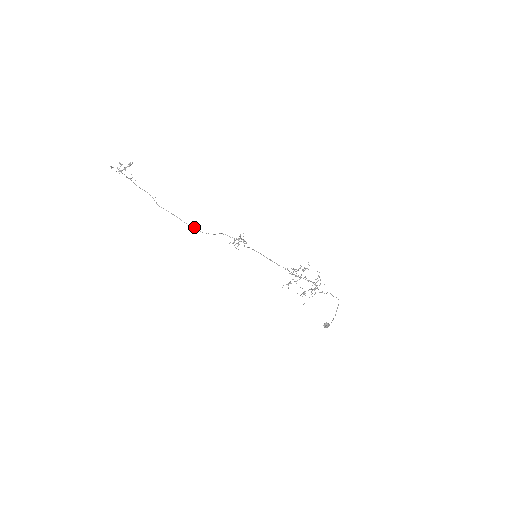
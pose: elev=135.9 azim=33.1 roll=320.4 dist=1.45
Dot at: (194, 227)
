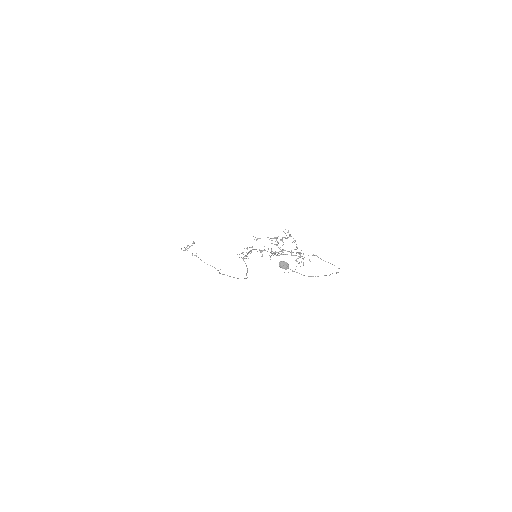
Dot at: occluded
